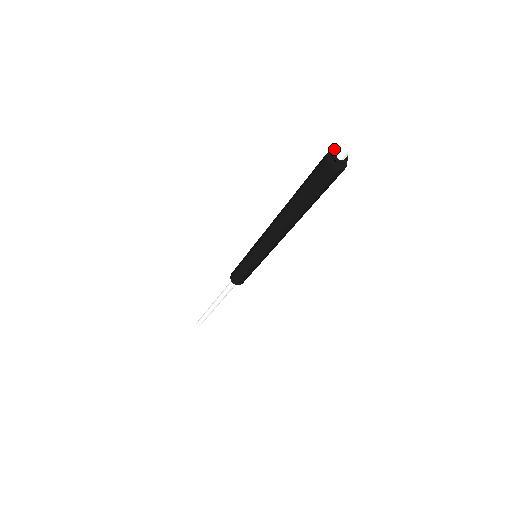
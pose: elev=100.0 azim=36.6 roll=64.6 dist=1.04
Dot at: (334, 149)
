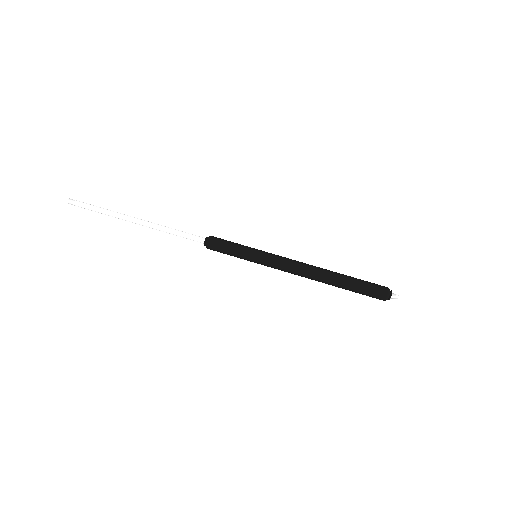
Dot at: occluded
